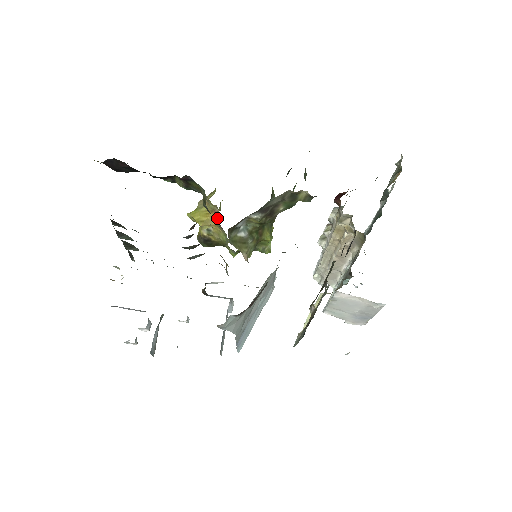
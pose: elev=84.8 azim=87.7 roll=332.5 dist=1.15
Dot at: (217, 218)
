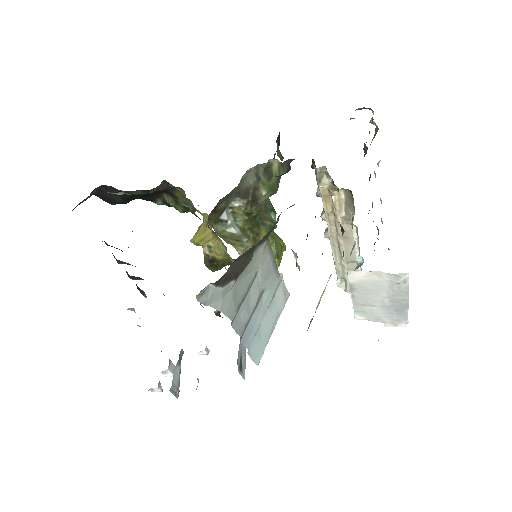
Dot at: (210, 227)
